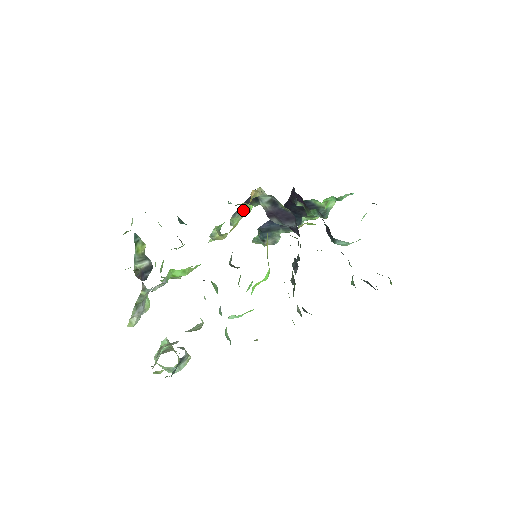
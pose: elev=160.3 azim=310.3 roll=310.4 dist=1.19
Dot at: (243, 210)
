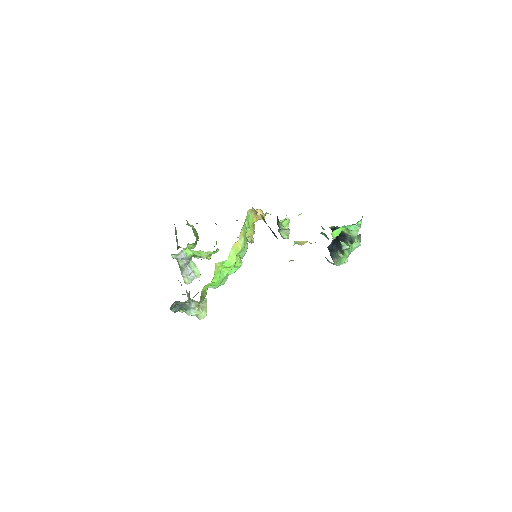
Dot at: (279, 226)
